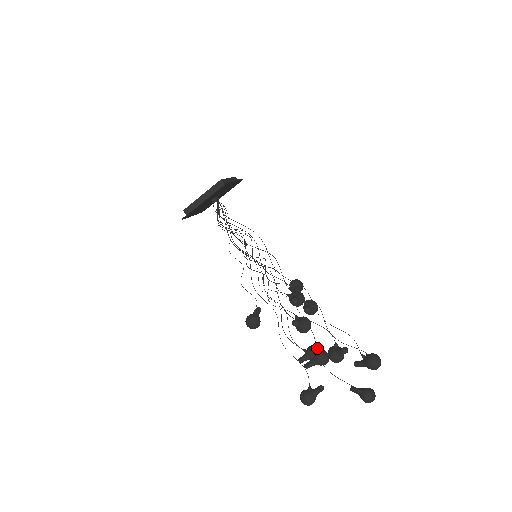
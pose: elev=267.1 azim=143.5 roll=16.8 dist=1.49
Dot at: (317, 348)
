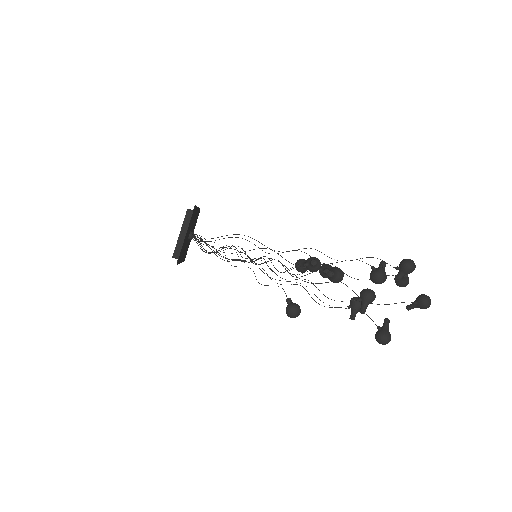
Dot at: (357, 297)
